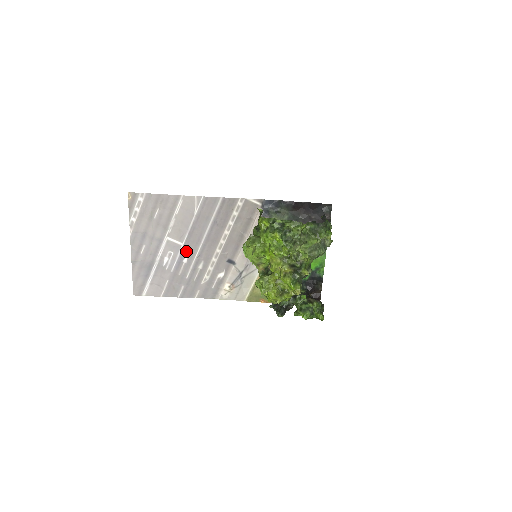
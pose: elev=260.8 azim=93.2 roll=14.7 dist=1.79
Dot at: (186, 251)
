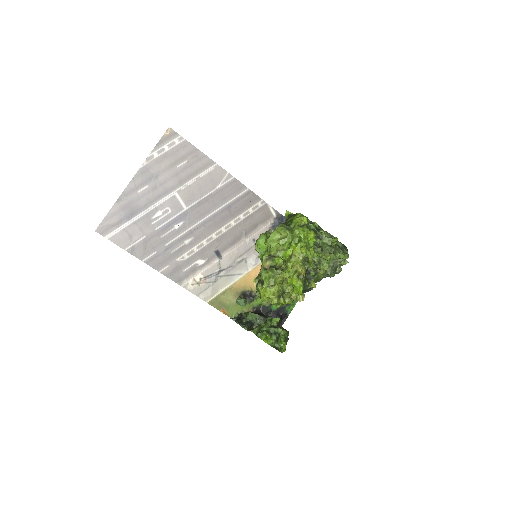
Dot at: (184, 217)
